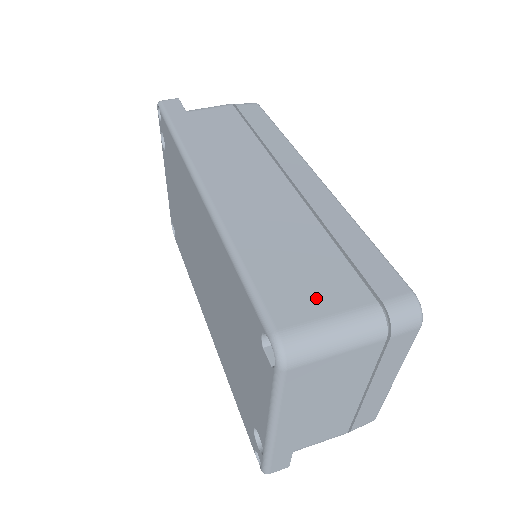
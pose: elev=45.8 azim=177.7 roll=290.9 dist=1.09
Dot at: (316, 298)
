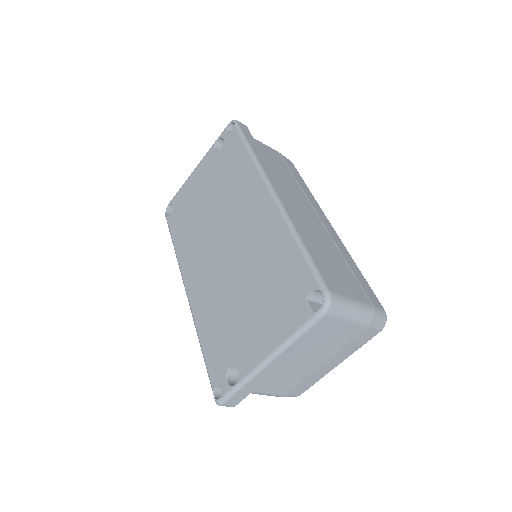
Dot at: (344, 286)
